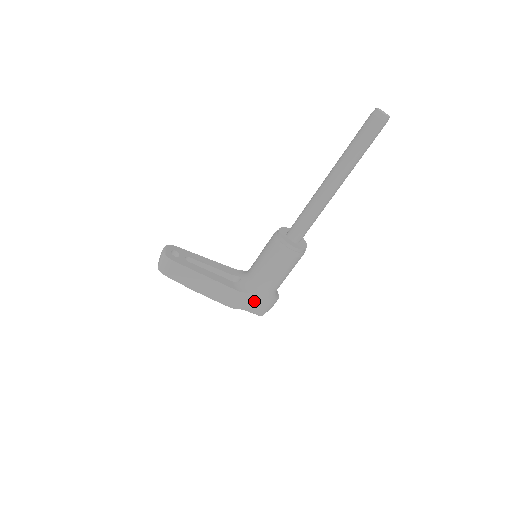
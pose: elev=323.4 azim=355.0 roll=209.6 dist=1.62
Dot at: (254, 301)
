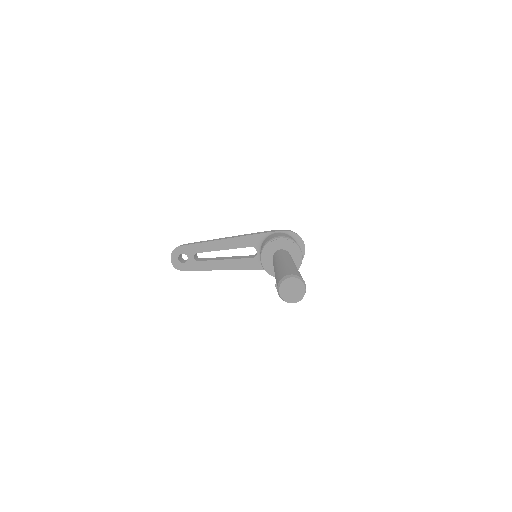
Dot at: occluded
